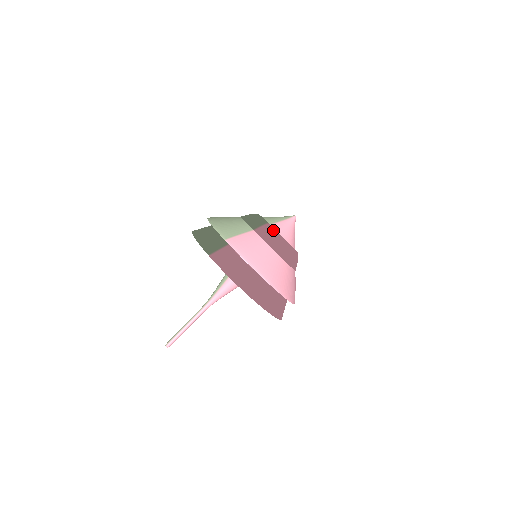
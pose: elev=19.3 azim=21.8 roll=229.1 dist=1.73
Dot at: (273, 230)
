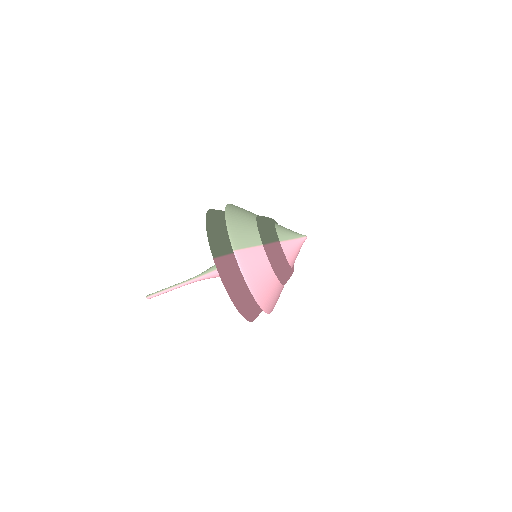
Dot at: (281, 251)
